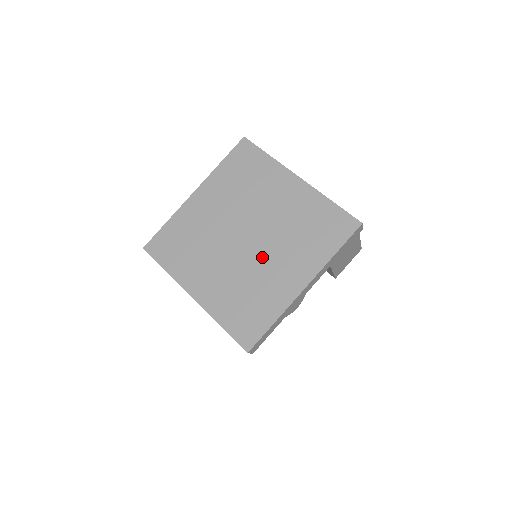
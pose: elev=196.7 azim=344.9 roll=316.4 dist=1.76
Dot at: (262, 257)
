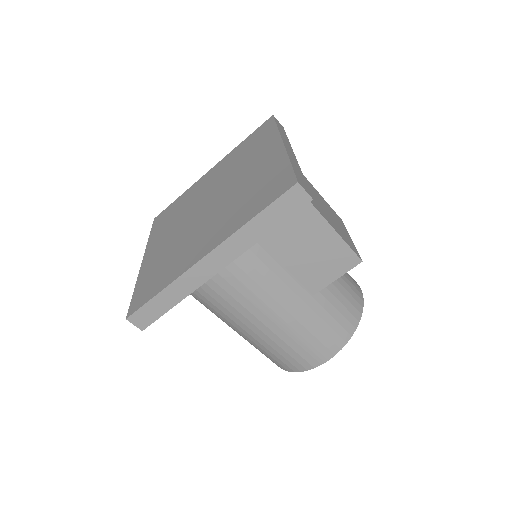
Dot at: (202, 224)
